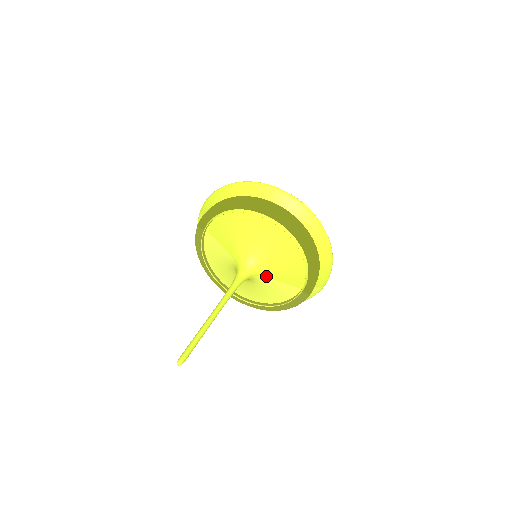
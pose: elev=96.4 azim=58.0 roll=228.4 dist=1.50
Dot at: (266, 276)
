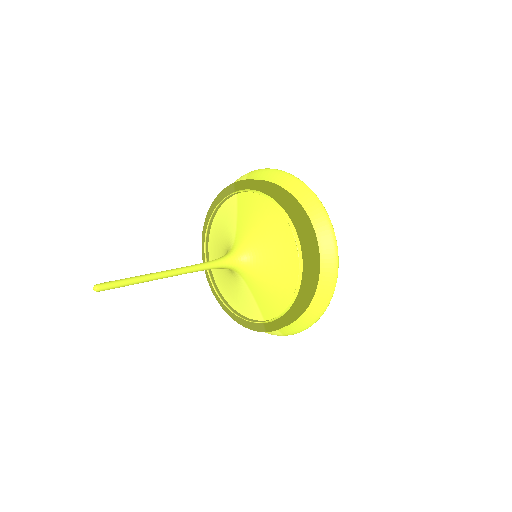
Dot at: (247, 281)
